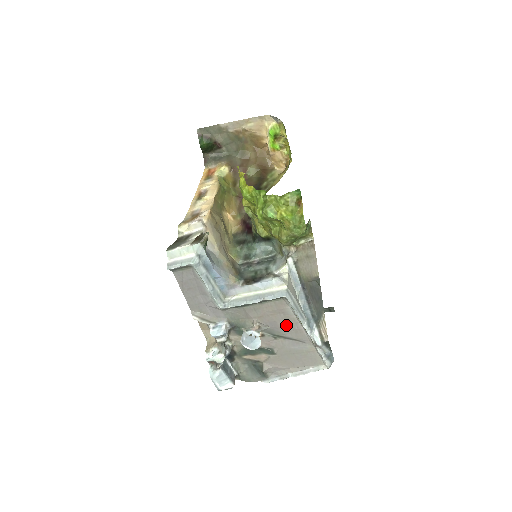
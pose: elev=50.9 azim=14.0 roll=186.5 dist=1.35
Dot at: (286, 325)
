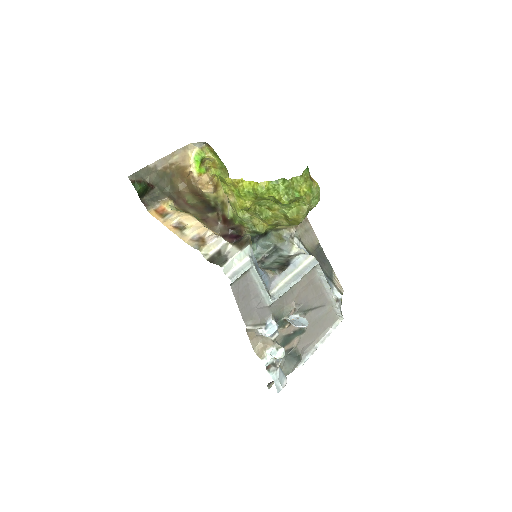
Dot at: (314, 295)
